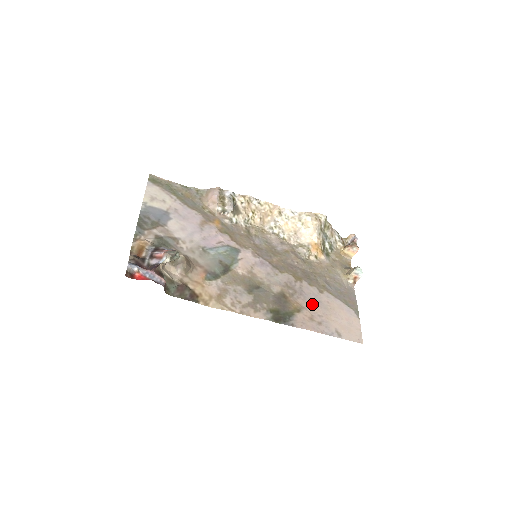
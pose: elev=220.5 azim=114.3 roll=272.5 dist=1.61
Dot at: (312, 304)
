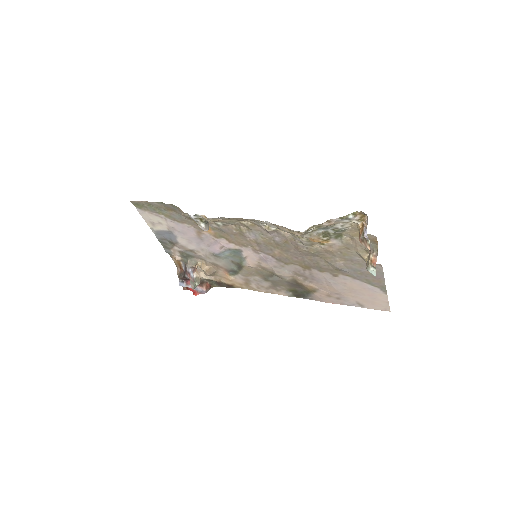
Dot at: (327, 286)
